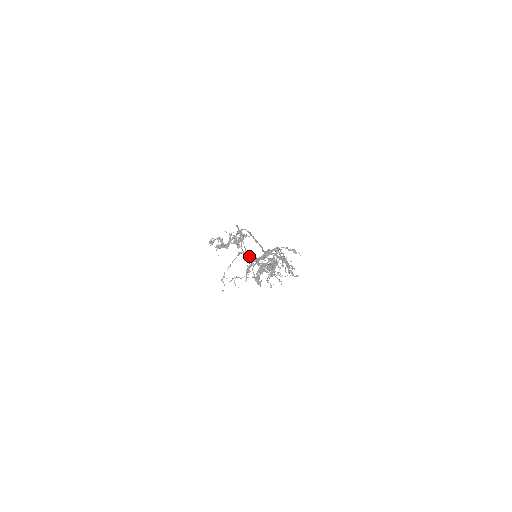
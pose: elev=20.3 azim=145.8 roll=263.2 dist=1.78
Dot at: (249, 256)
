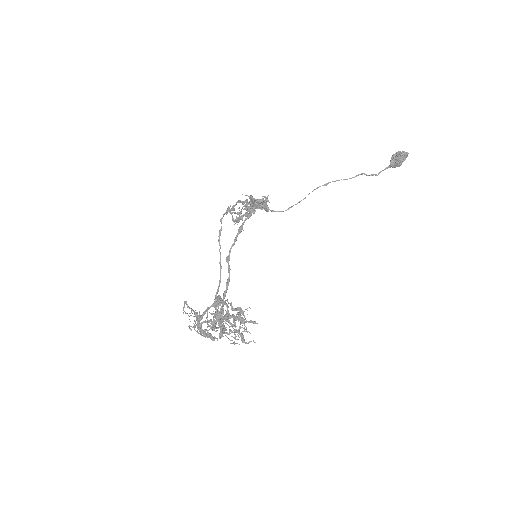
Dot at: (191, 311)
